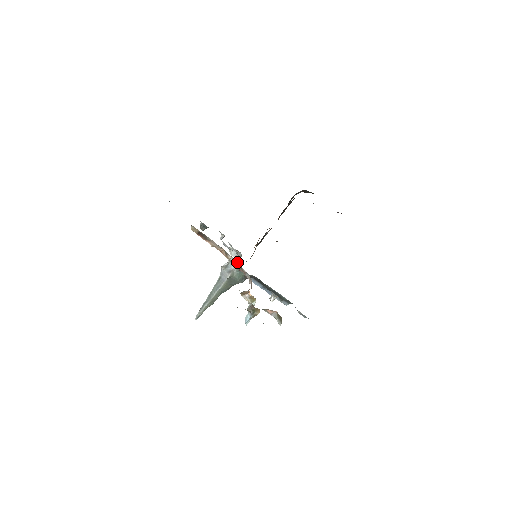
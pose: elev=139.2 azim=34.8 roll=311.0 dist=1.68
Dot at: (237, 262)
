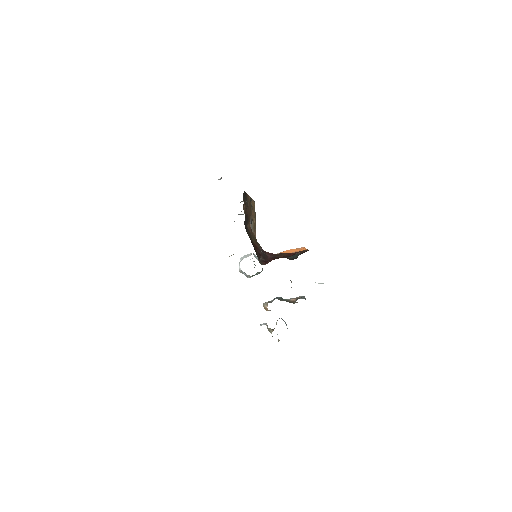
Dot at: occluded
